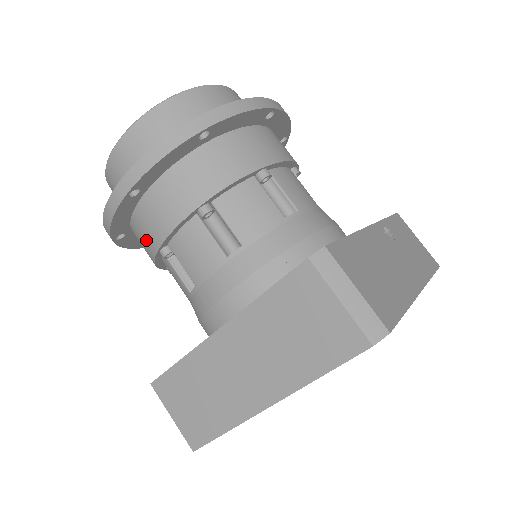
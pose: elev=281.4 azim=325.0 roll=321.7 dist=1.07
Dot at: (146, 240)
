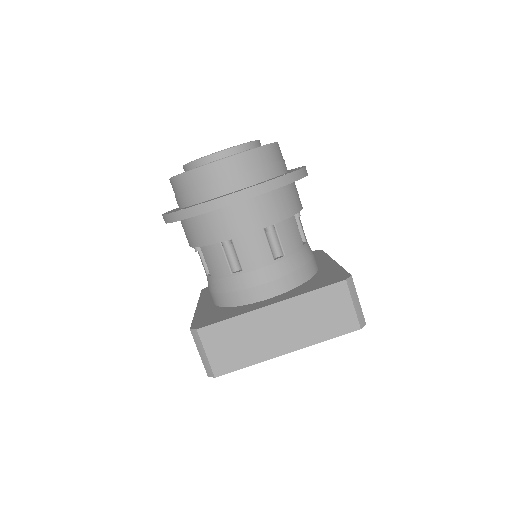
Dot at: (215, 230)
